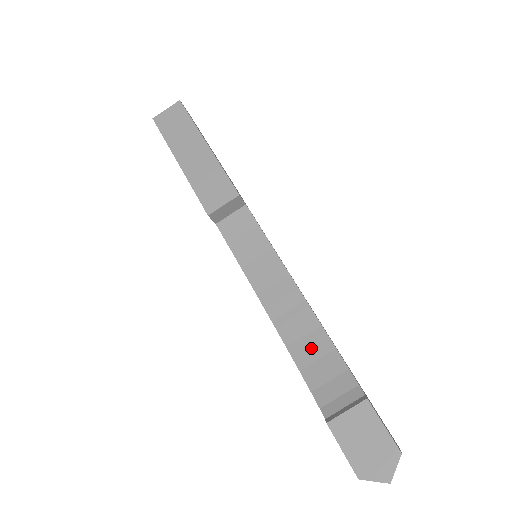
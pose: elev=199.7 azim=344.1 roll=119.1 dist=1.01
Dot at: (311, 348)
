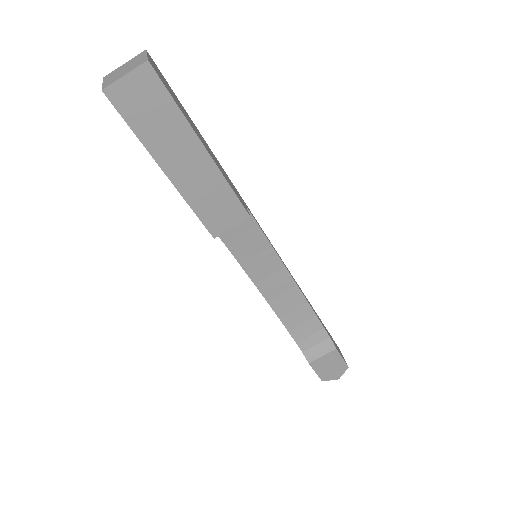
Dot at: (298, 317)
